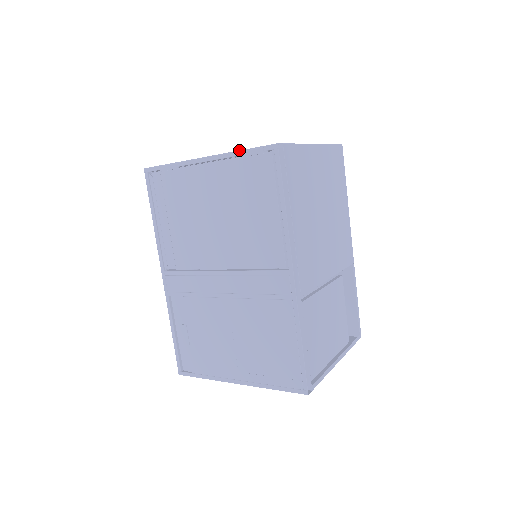
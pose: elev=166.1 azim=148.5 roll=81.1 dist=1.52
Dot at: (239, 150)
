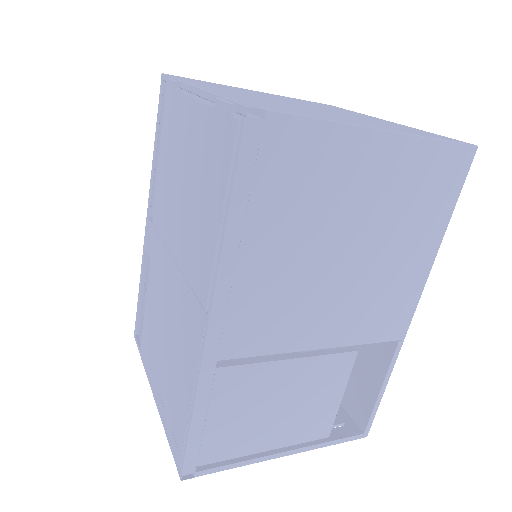
Dot at: (218, 94)
